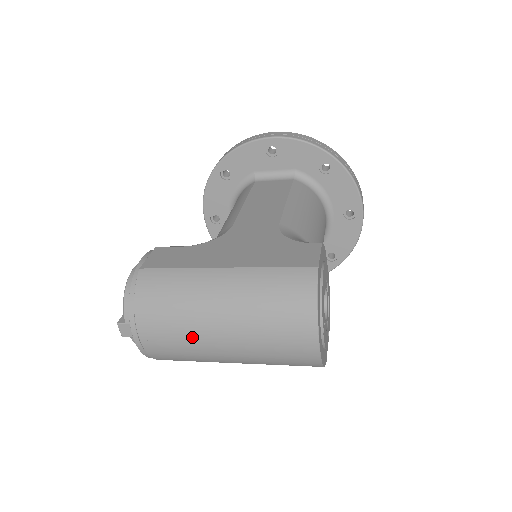
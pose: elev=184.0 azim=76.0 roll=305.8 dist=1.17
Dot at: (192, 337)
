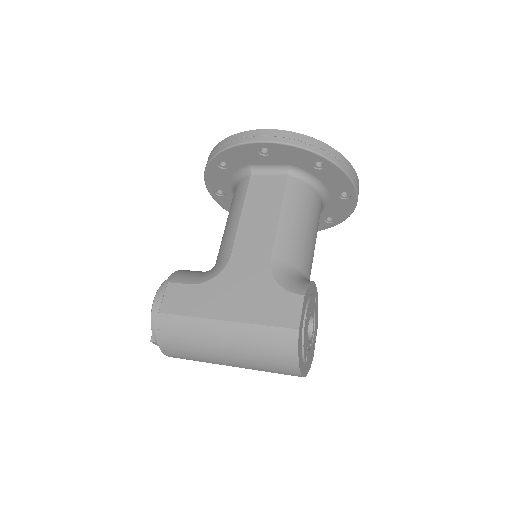
Dot at: (208, 361)
